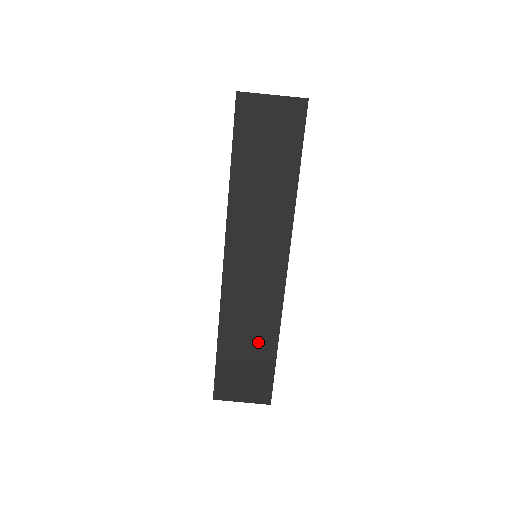
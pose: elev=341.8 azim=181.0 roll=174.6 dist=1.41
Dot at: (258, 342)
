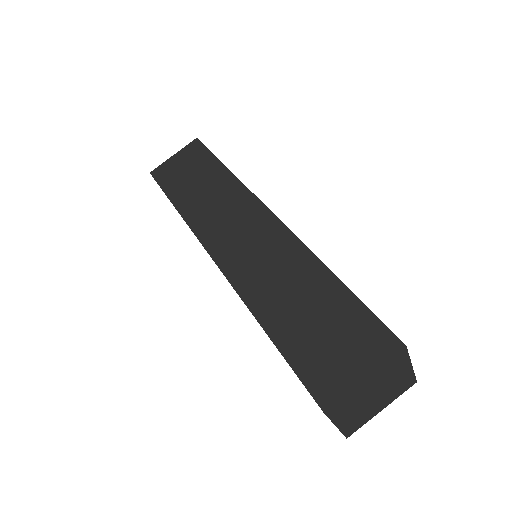
Dot at: (308, 289)
